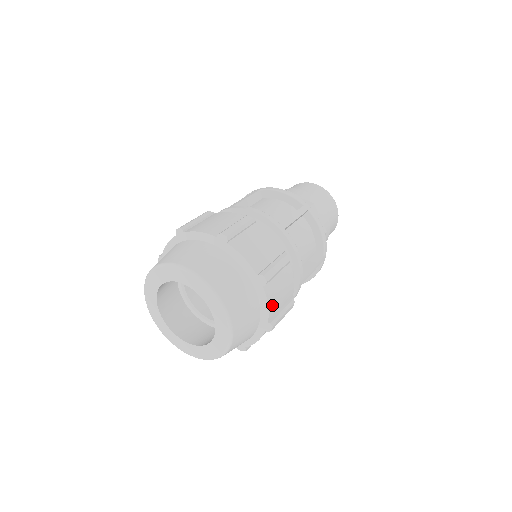
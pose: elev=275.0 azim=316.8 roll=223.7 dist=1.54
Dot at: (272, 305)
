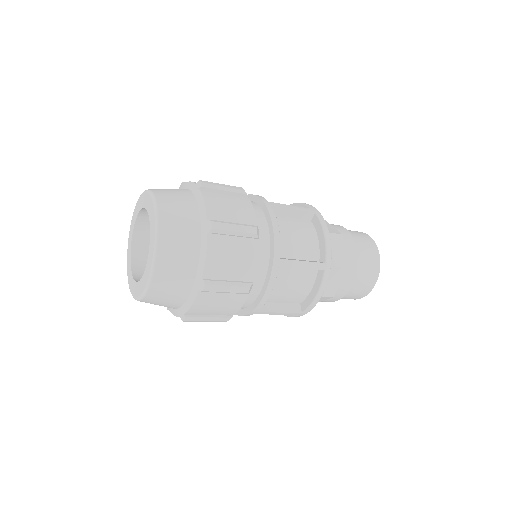
Dot at: (198, 308)
